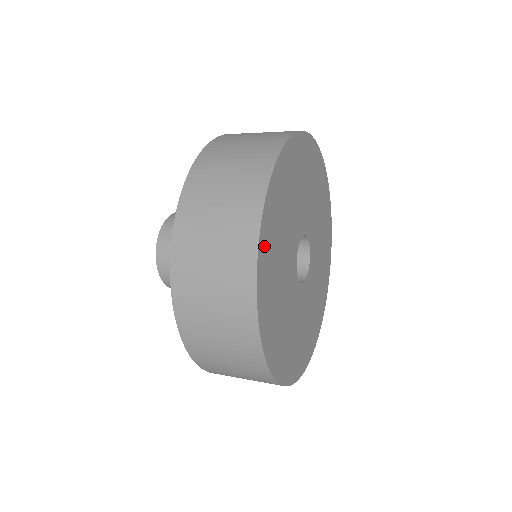
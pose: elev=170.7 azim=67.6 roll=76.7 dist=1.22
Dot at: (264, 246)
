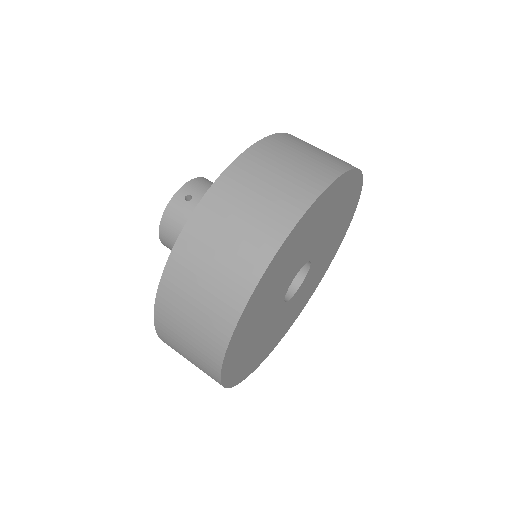
Dot at: (231, 375)
